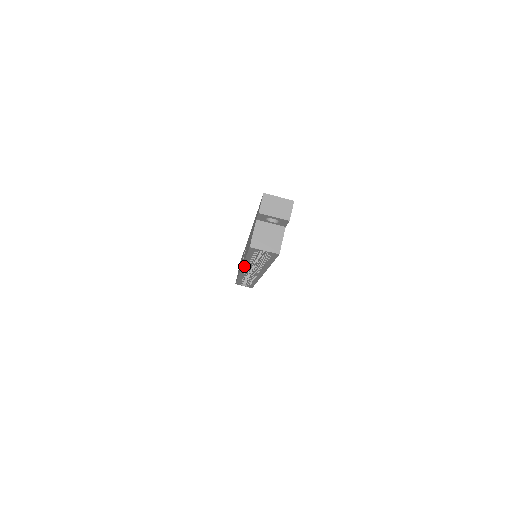
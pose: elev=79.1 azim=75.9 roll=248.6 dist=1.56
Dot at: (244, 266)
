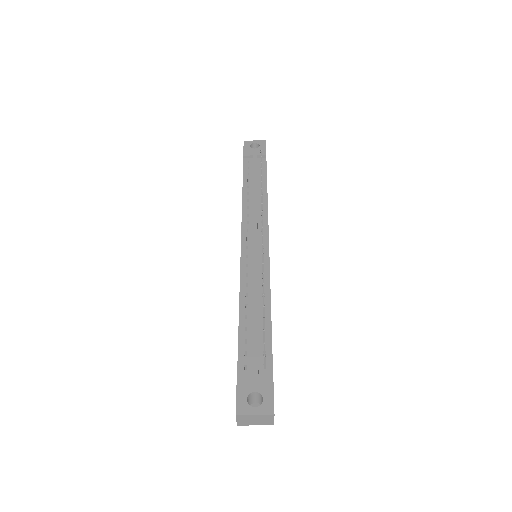
Dot at: occluded
